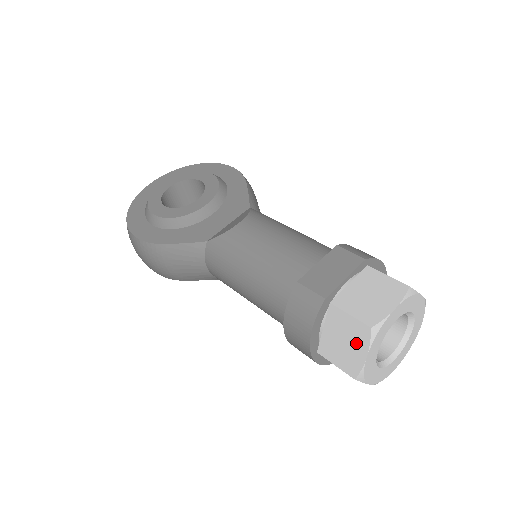
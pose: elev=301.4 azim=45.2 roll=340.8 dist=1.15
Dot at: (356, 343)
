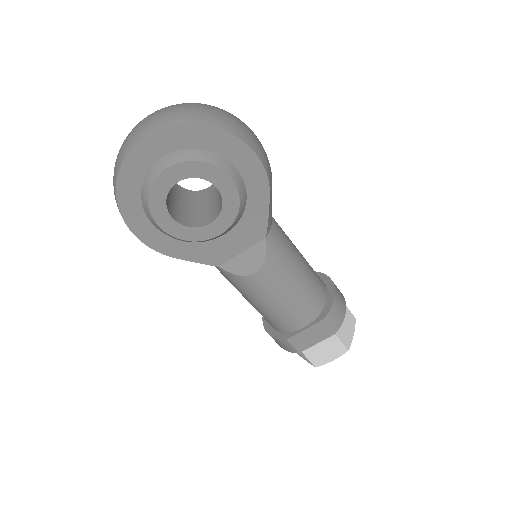
Dot at: (304, 358)
